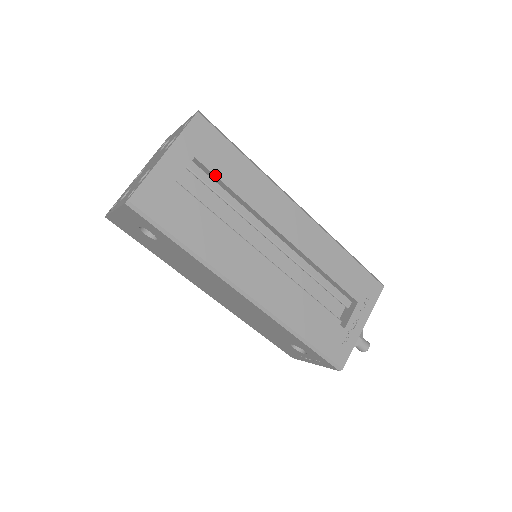
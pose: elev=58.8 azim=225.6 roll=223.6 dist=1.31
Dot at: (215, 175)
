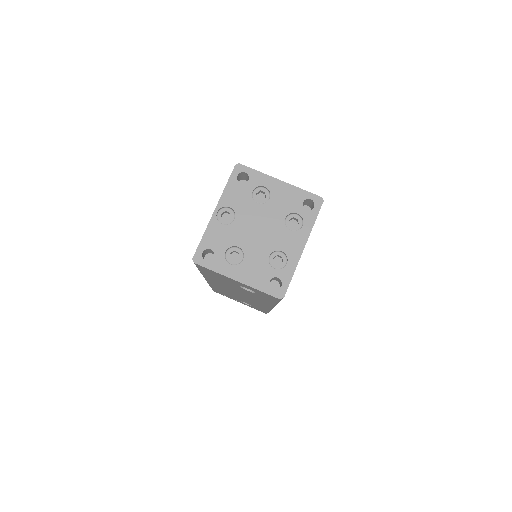
Dot at: occluded
